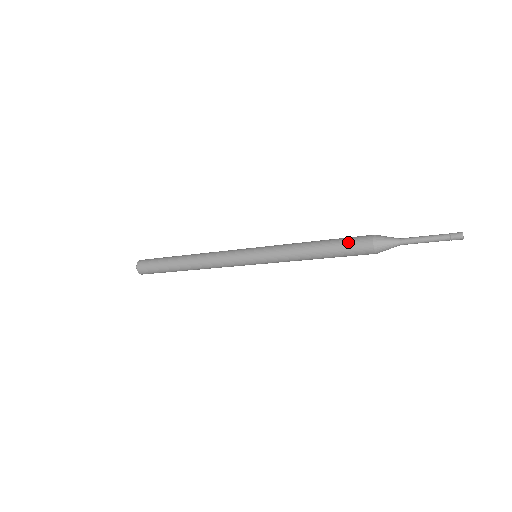
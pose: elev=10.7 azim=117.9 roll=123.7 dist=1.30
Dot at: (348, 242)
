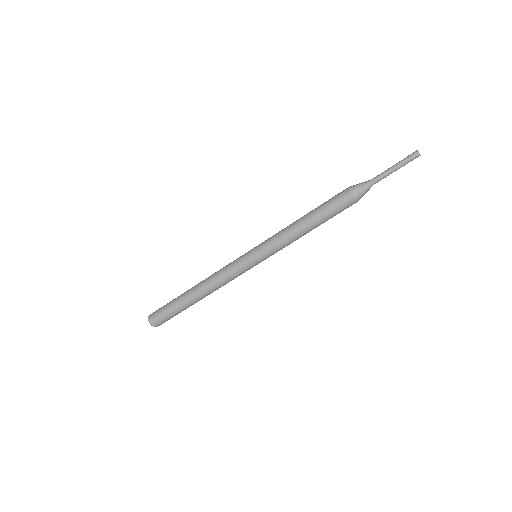
Dot at: occluded
